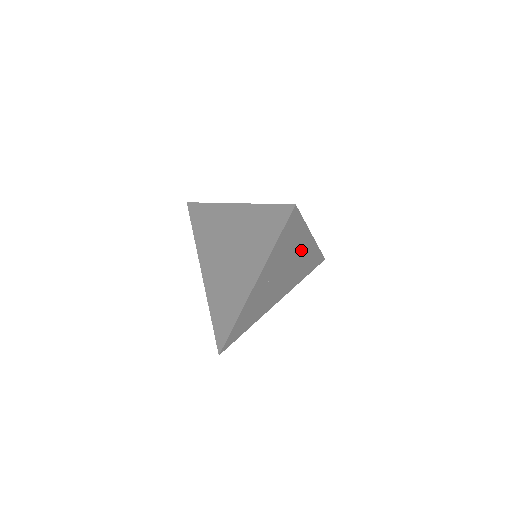
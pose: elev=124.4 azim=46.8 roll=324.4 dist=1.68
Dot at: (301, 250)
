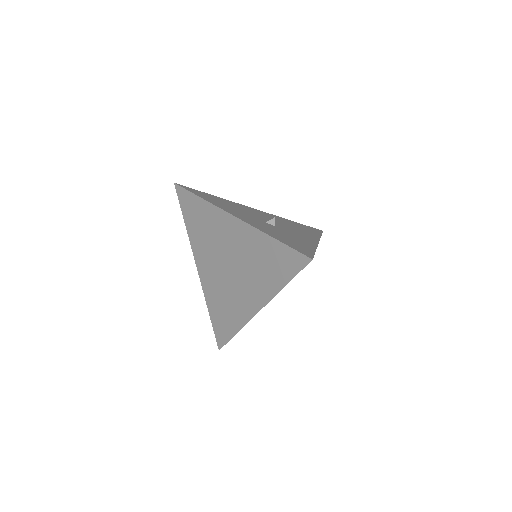
Dot at: occluded
